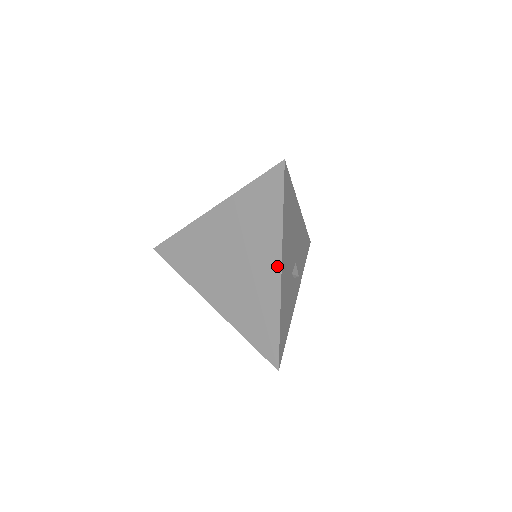
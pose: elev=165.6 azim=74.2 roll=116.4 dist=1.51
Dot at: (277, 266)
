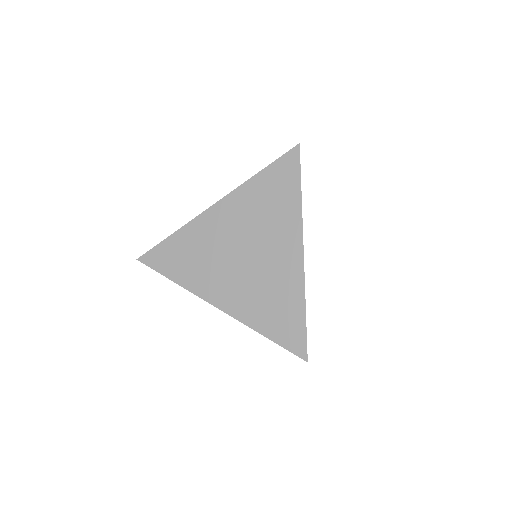
Dot at: (298, 248)
